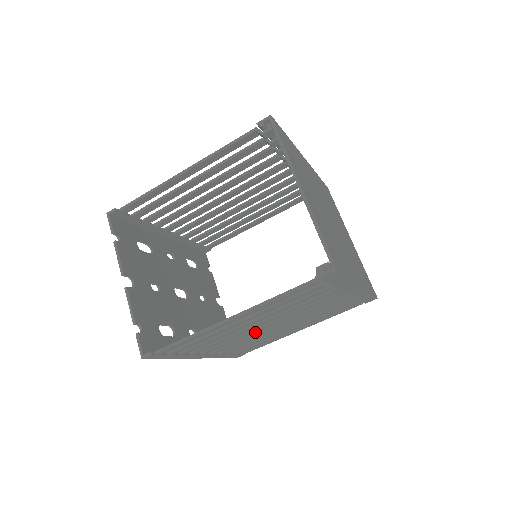
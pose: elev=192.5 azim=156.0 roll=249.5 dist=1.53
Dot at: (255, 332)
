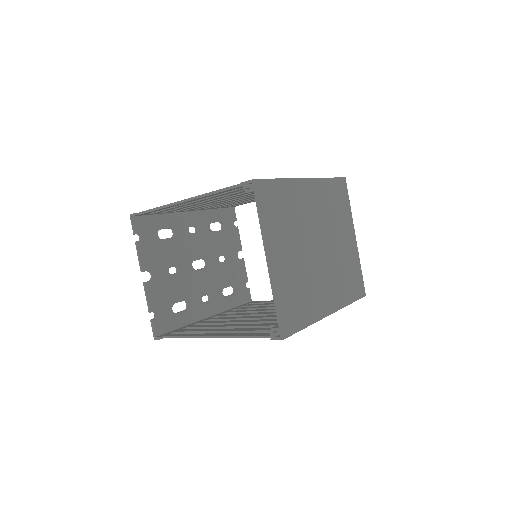
Dot at: (250, 315)
